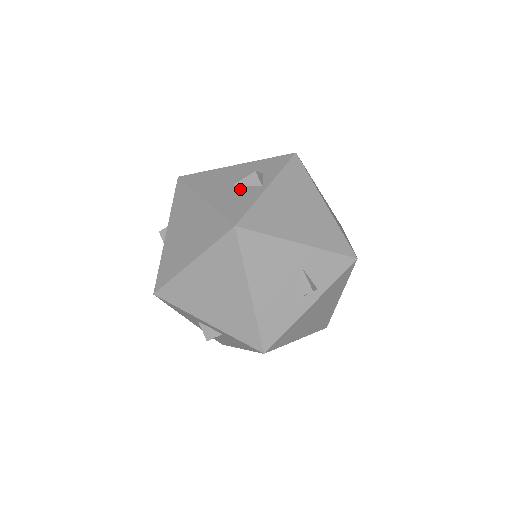
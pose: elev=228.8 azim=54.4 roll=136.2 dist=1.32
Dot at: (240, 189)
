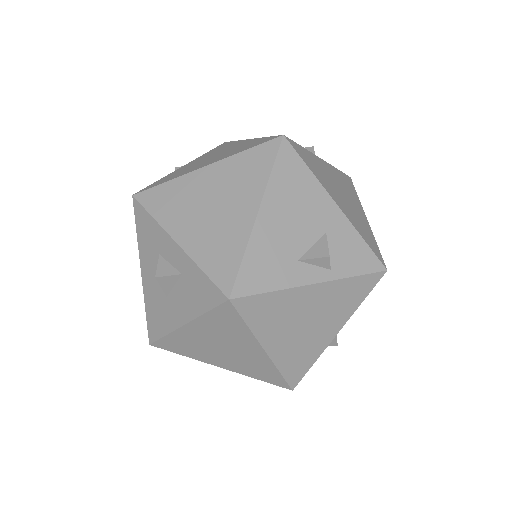
Dot at: occluded
